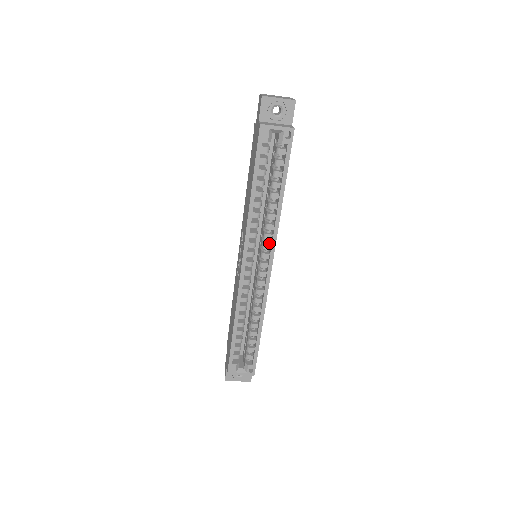
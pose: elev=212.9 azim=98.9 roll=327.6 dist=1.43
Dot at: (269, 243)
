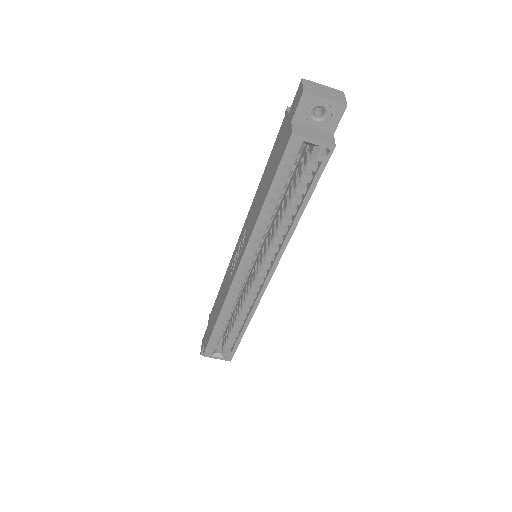
Dot at: (273, 255)
